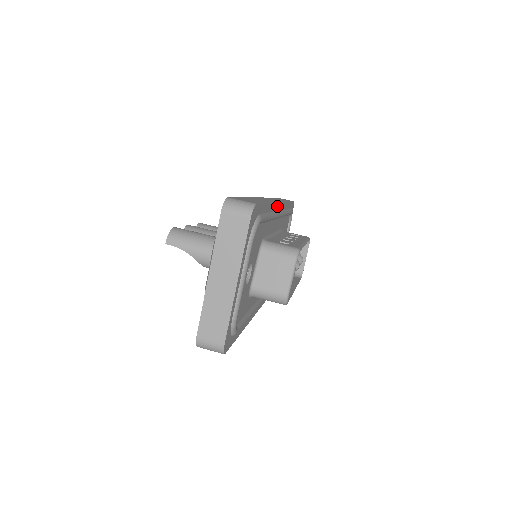
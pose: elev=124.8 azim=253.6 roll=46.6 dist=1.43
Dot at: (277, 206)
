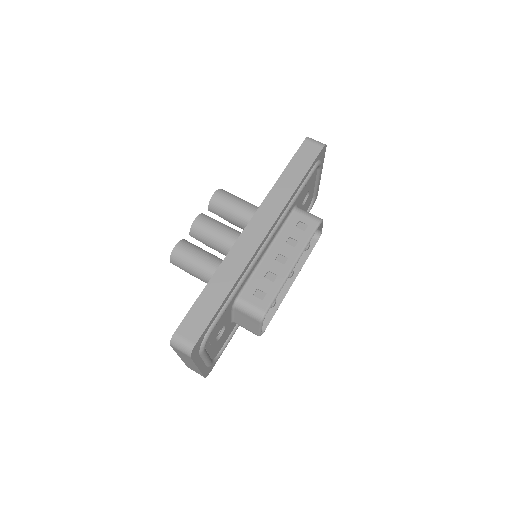
Dot at: (258, 248)
